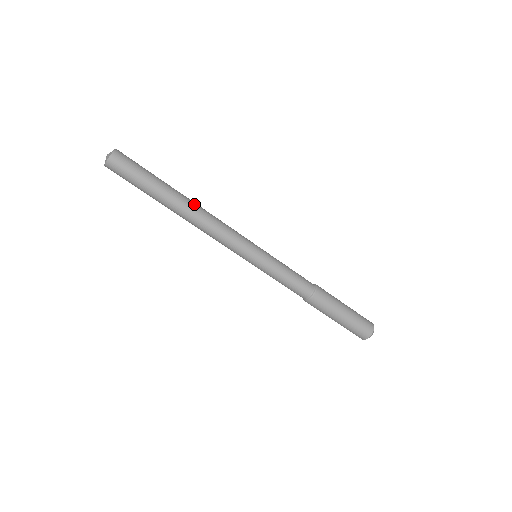
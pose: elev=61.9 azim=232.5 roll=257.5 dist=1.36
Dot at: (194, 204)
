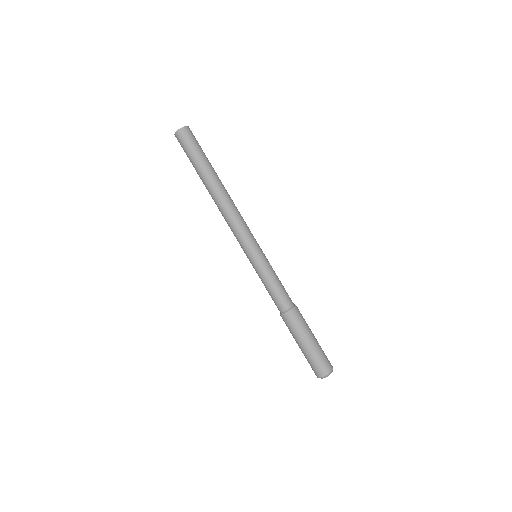
Dot at: (226, 191)
